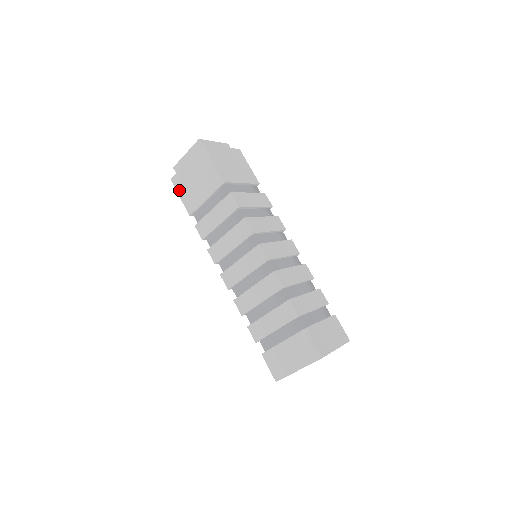
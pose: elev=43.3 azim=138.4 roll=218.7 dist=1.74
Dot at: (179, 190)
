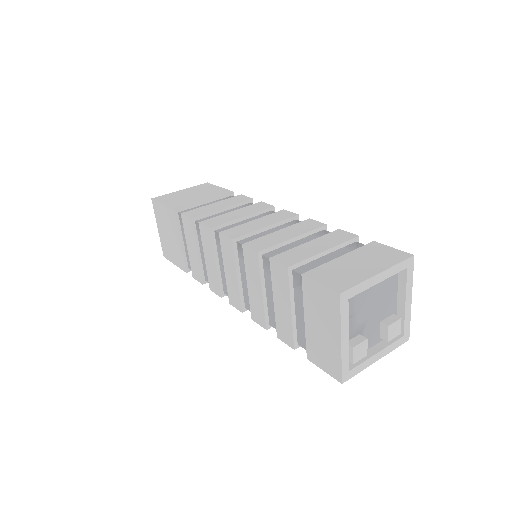
Dot at: (170, 259)
